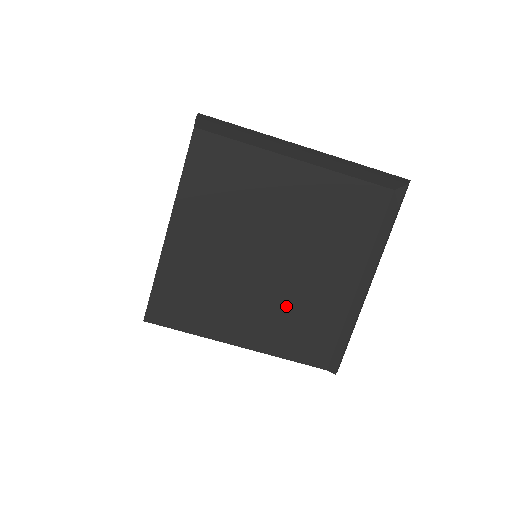
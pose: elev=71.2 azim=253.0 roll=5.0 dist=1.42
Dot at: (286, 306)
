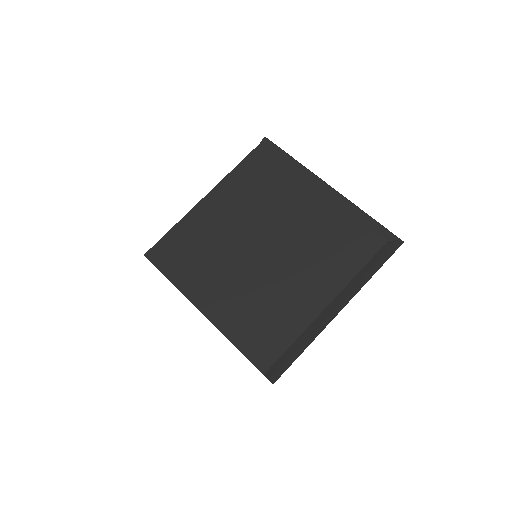
Dot at: (258, 296)
